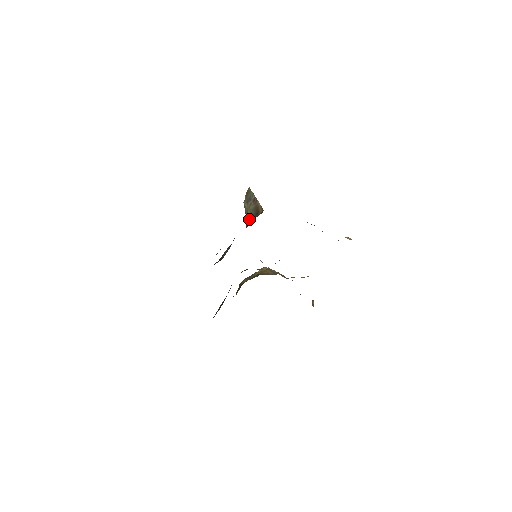
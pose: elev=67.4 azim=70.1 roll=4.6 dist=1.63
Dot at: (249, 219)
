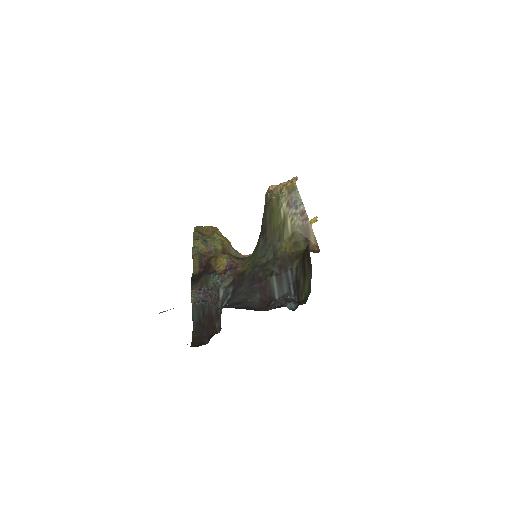
Dot at: (290, 234)
